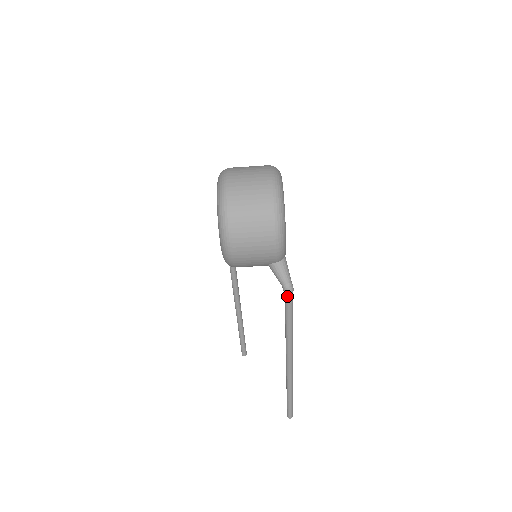
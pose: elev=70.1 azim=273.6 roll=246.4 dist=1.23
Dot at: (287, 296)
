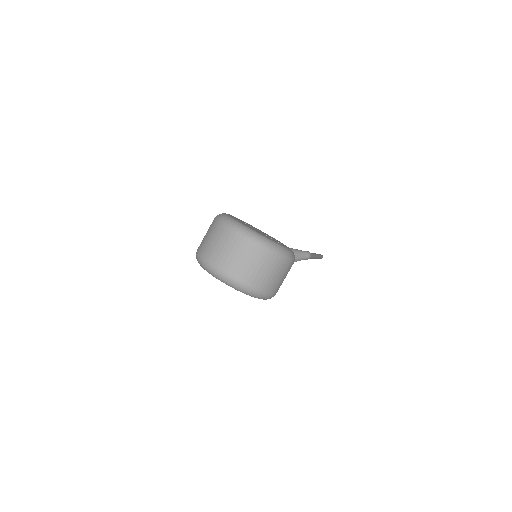
Dot at: (309, 258)
